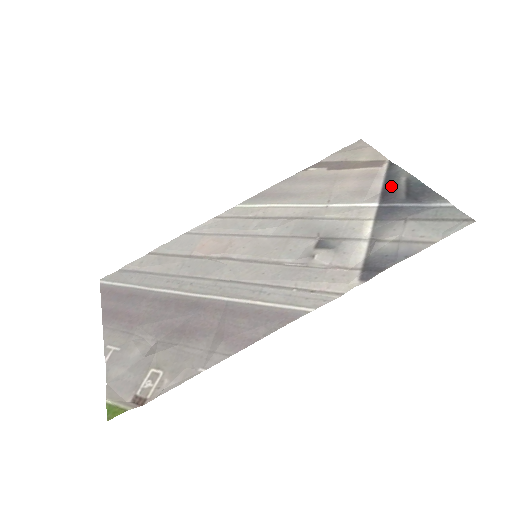
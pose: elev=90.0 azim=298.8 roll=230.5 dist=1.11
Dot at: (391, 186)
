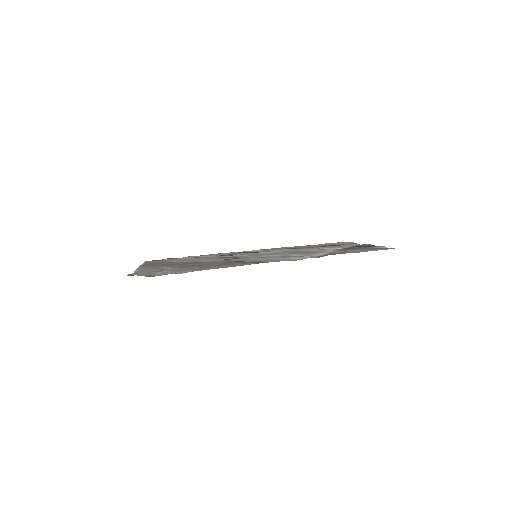
Dot at: occluded
